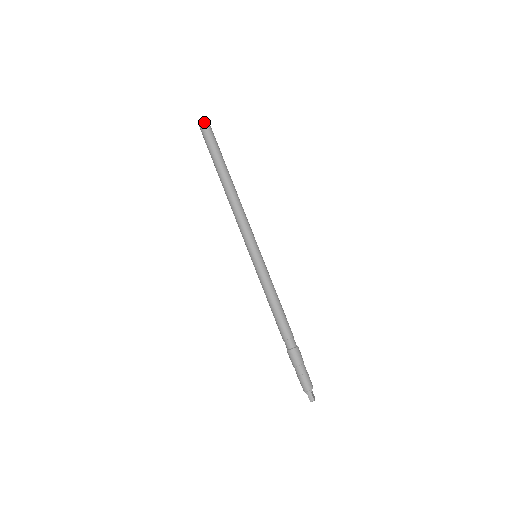
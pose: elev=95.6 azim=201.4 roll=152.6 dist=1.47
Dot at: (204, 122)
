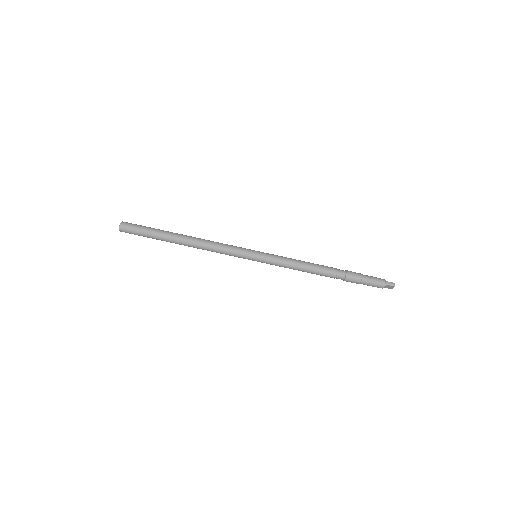
Dot at: (121, 223)
